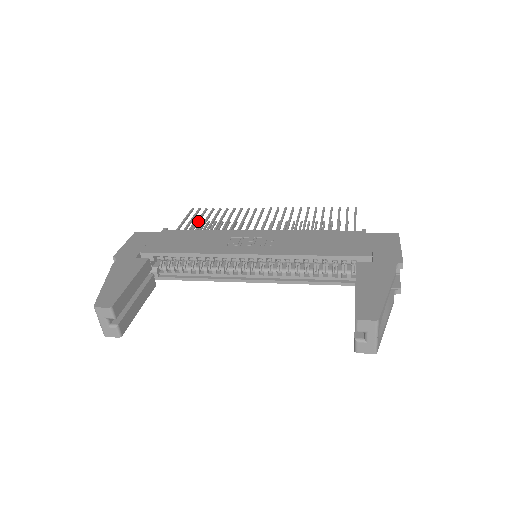
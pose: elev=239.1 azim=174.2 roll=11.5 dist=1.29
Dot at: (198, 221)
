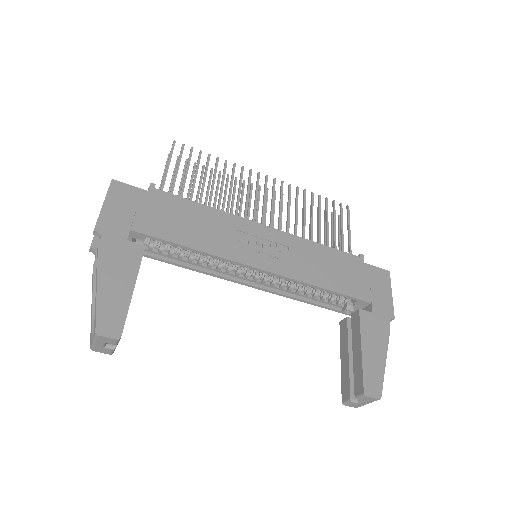
Dot at: occluded
